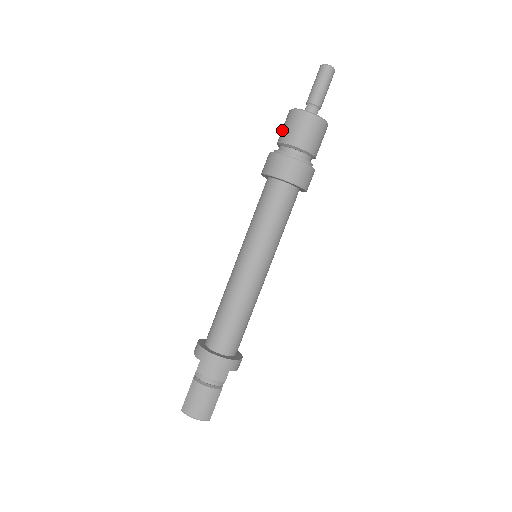
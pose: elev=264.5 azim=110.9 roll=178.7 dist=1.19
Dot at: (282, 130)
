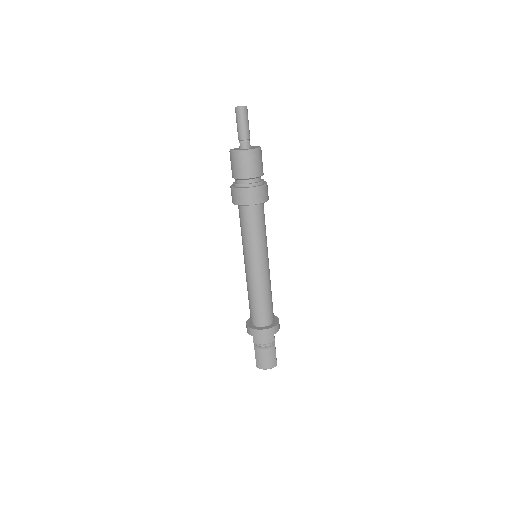
Dot at: (231, 168)
